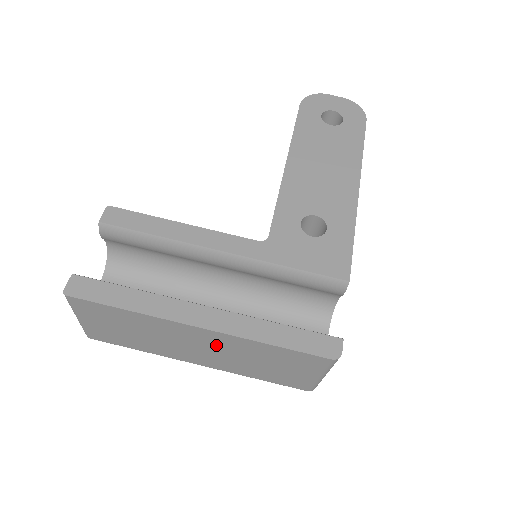
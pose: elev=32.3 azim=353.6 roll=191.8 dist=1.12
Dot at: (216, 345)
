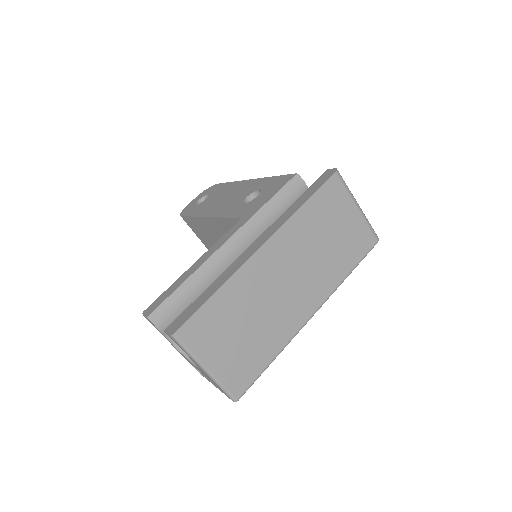
Dot at: (289, 258)
